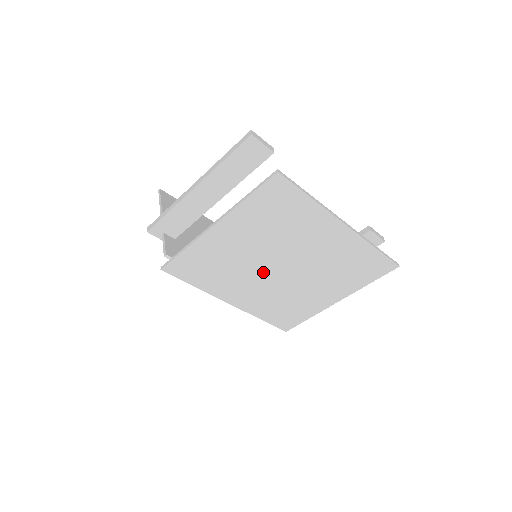
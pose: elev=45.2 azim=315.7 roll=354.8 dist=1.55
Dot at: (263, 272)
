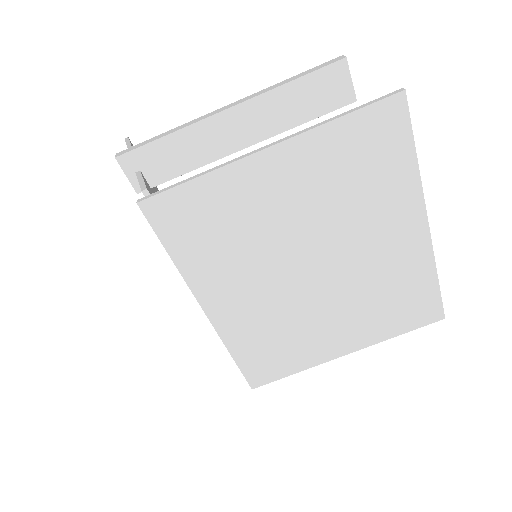
Dot at: (284, 267)
